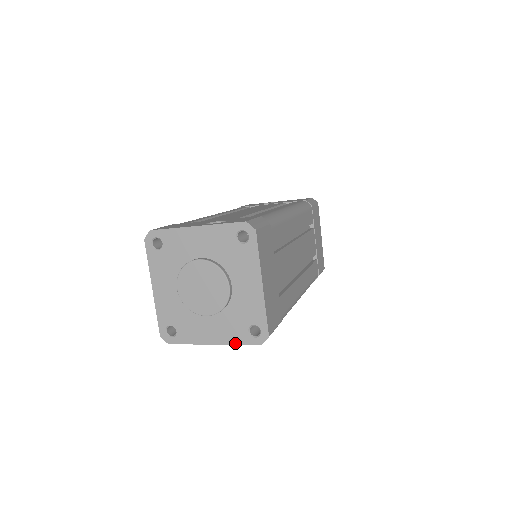
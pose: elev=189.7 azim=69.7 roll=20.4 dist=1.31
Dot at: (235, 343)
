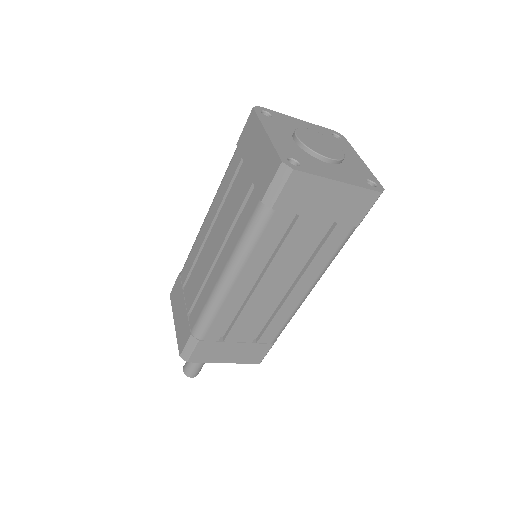
Dot at: (360, 186)
